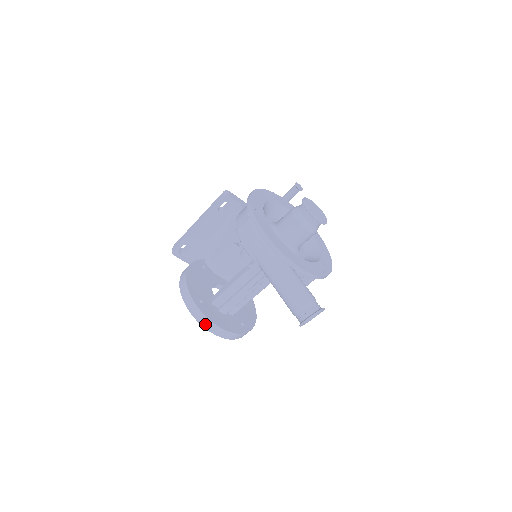
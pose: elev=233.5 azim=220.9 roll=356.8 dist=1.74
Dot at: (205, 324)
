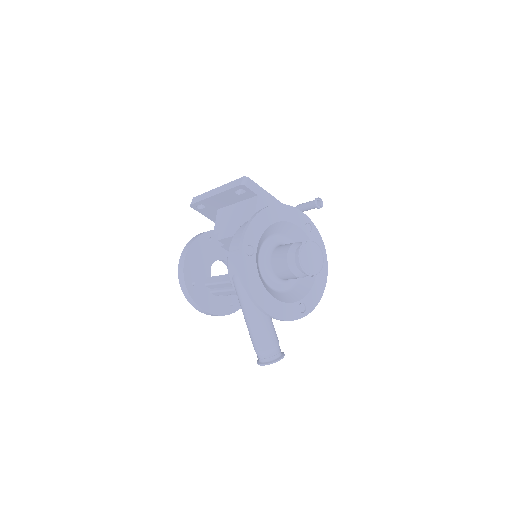
Dot at: (193, 304)
